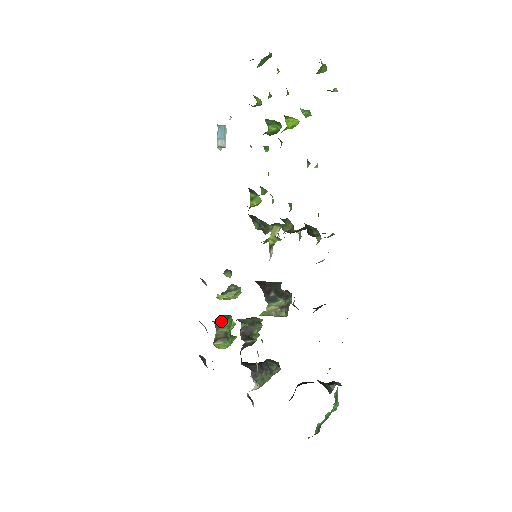
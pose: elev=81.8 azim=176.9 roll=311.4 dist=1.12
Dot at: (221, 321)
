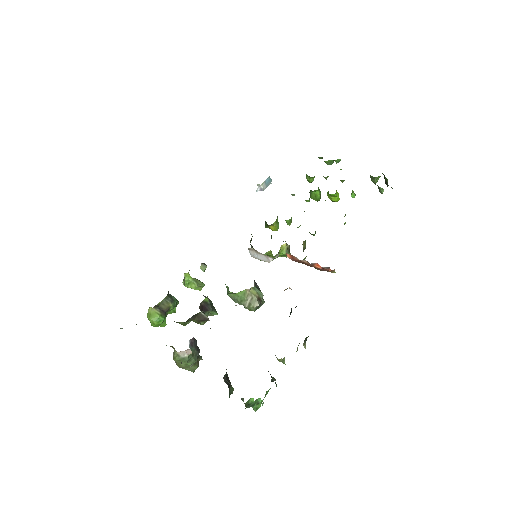
Dot at: occluded
